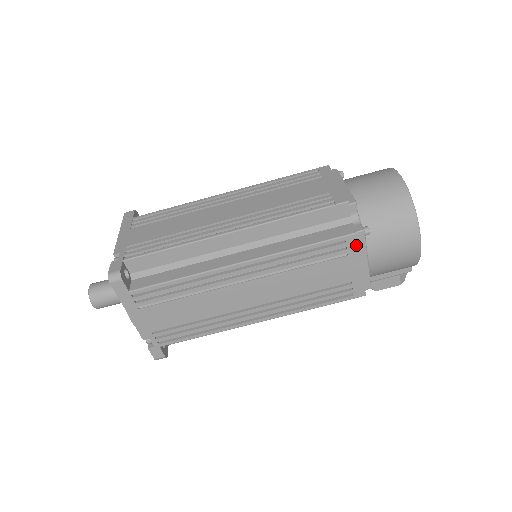
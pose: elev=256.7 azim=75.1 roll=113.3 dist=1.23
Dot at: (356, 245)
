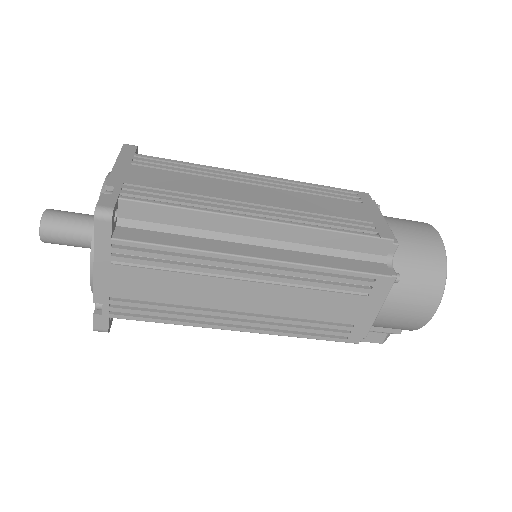
Dot at: (383, 289)
